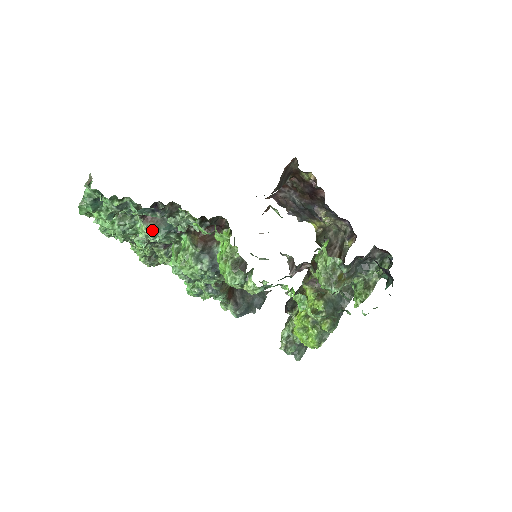
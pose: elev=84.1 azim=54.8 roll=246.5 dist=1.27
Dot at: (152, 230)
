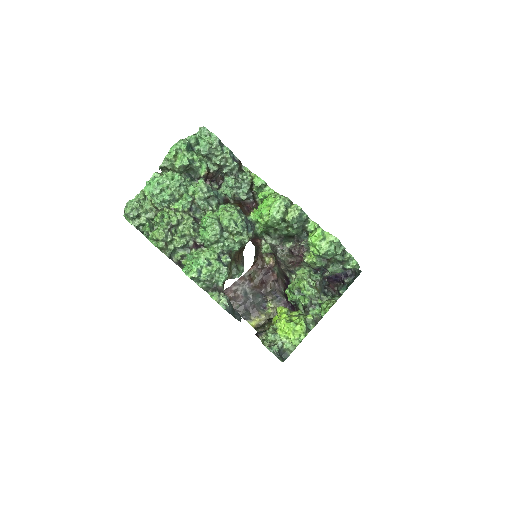
Dot at: (208, 187)
